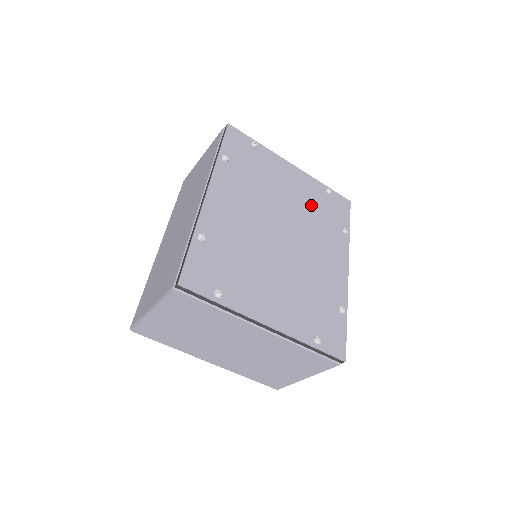
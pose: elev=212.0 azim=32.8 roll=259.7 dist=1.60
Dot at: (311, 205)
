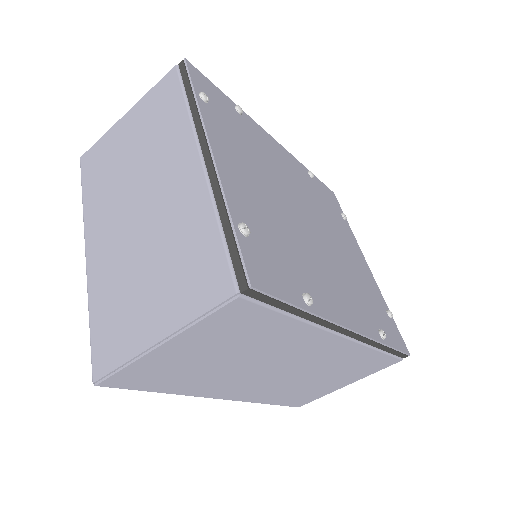
Dot at: (360, 279)
